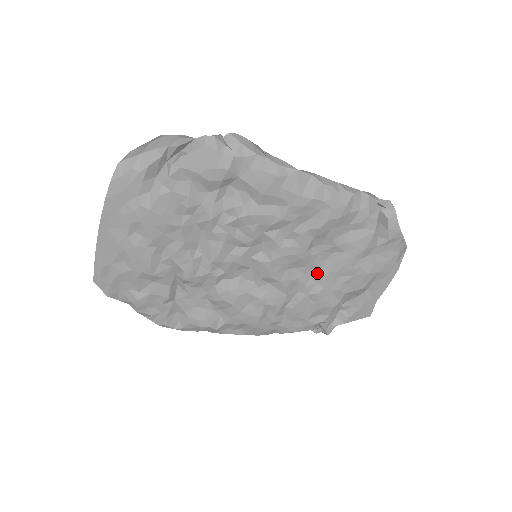
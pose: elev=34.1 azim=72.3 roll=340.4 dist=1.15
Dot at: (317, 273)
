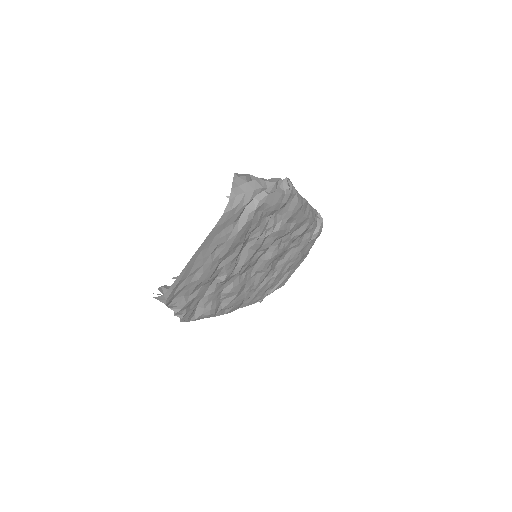
Dot at: (280, 263)
